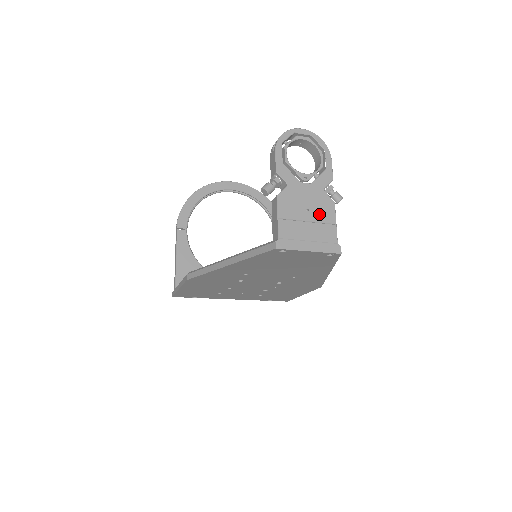
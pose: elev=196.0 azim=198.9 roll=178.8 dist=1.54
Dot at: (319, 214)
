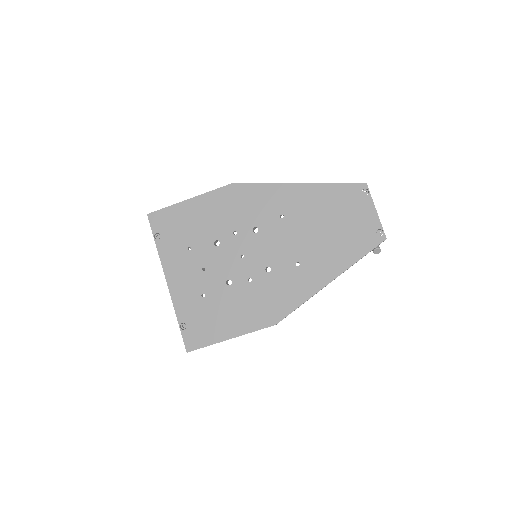
Dot at: occluded
